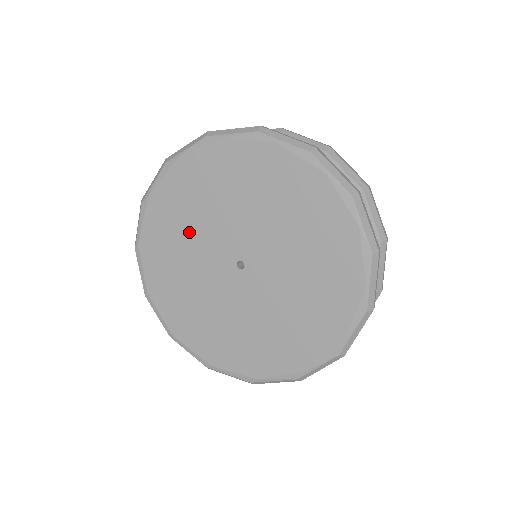
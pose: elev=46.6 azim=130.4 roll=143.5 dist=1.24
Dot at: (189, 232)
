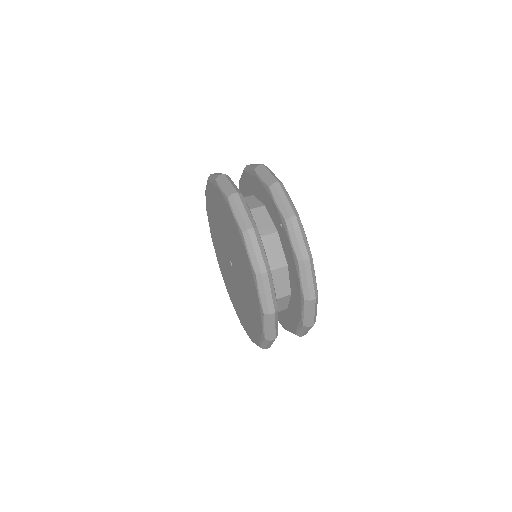
Dot at: (218, 236)
